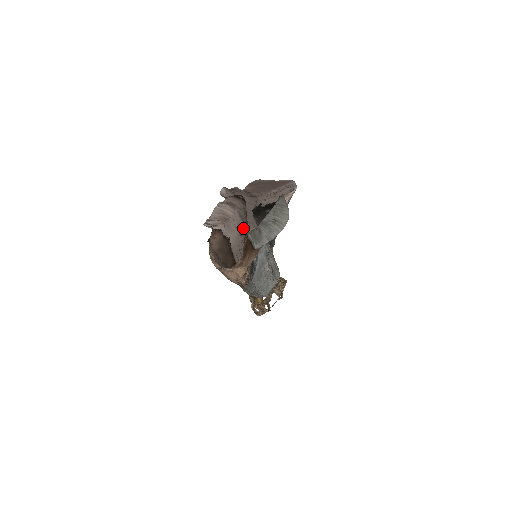
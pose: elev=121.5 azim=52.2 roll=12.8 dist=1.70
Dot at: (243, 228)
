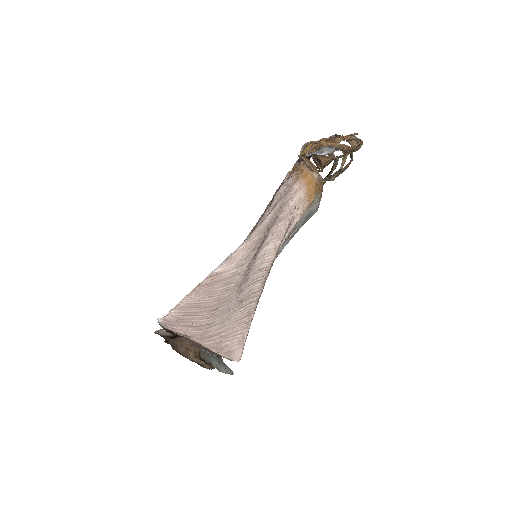
Dot at: occluded
